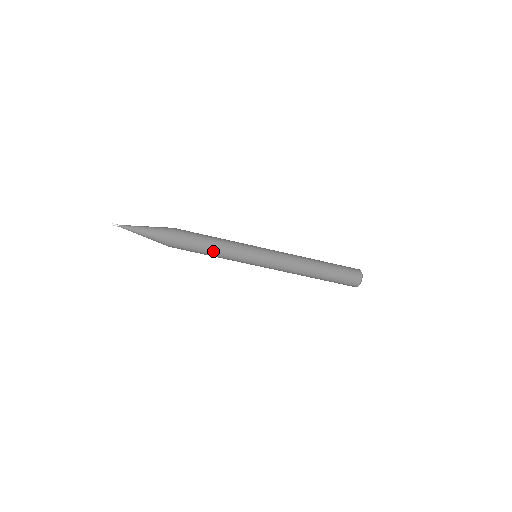
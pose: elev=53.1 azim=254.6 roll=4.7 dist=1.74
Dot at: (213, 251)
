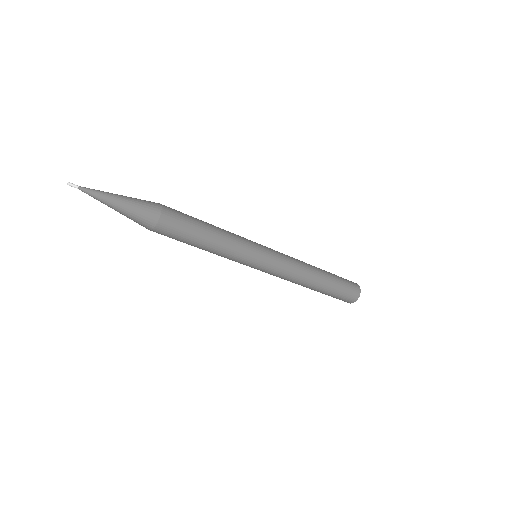
Dot at: (210, 246)
